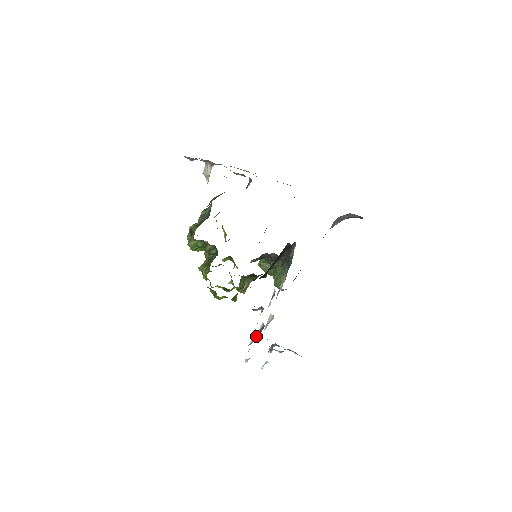
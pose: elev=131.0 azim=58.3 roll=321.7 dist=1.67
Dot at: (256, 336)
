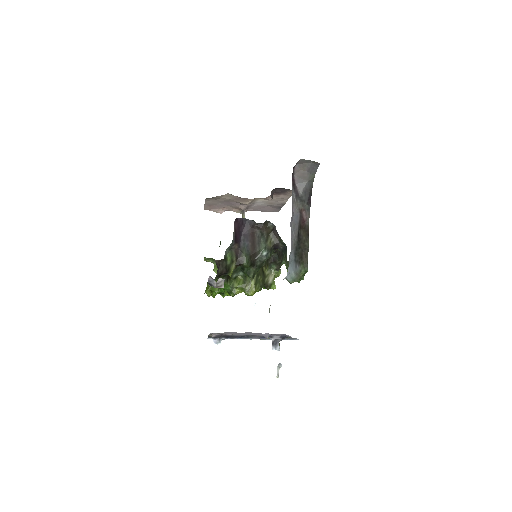
Dot at: occluded
